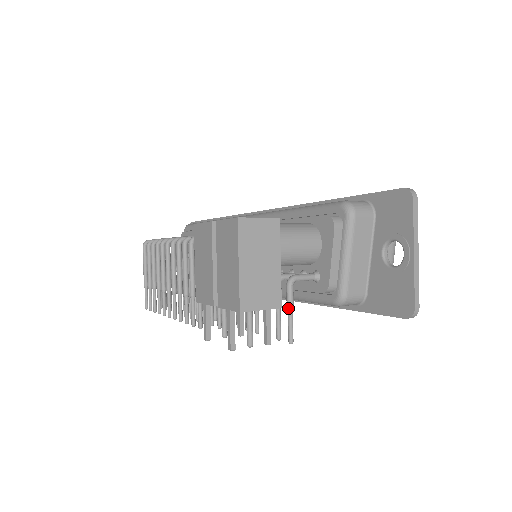
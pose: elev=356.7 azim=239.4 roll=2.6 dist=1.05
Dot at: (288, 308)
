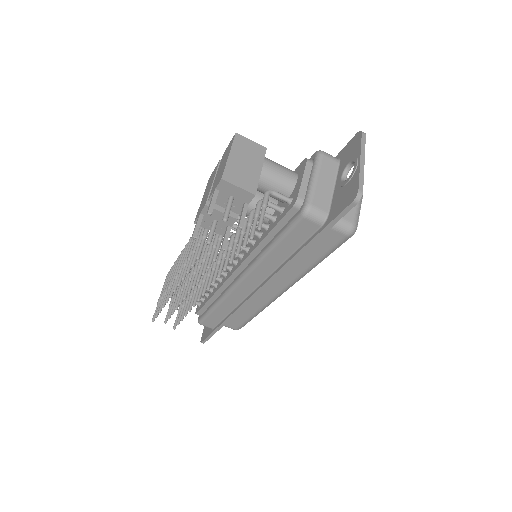
Dot at: (262, 206)
